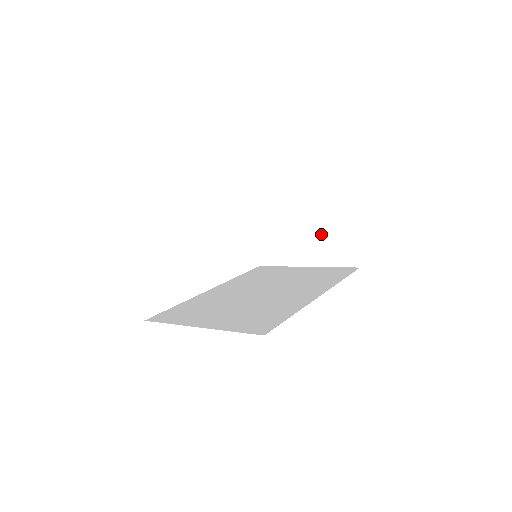
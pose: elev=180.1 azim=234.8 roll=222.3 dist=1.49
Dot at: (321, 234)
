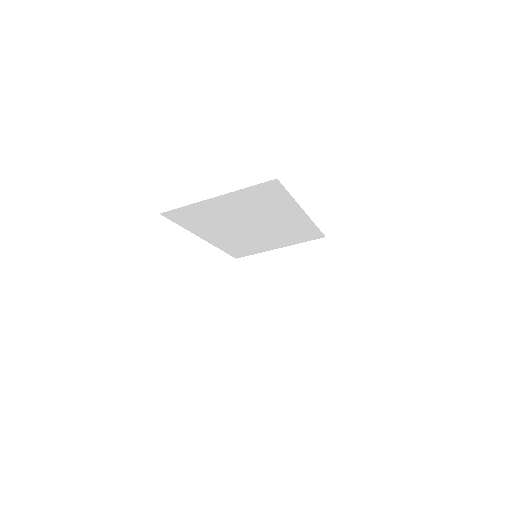
Dot at: (300, 269)
